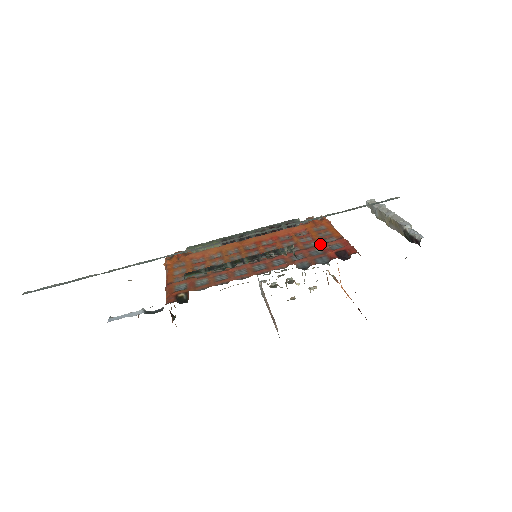
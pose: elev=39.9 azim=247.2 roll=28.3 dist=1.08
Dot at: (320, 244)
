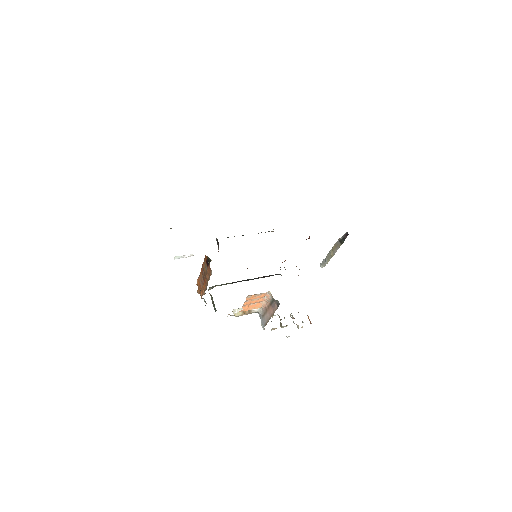
Dot at: occluded
